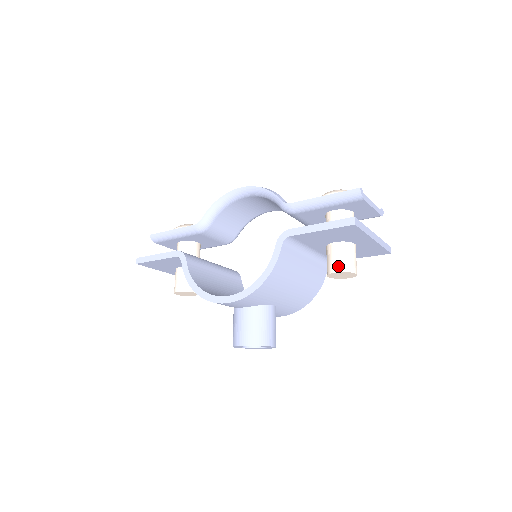
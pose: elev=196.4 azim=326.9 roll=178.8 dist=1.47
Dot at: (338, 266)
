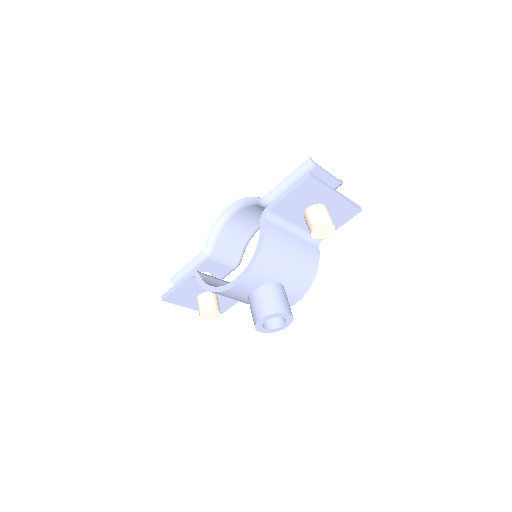
Dot at: (315, 222)
